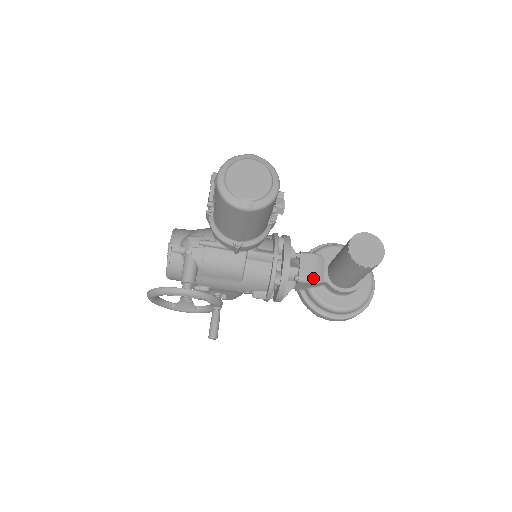
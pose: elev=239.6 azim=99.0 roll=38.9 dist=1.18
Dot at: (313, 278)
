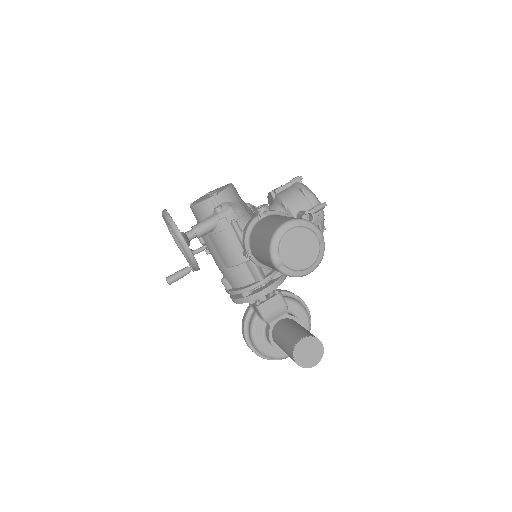
Dot at: (266, 315)
